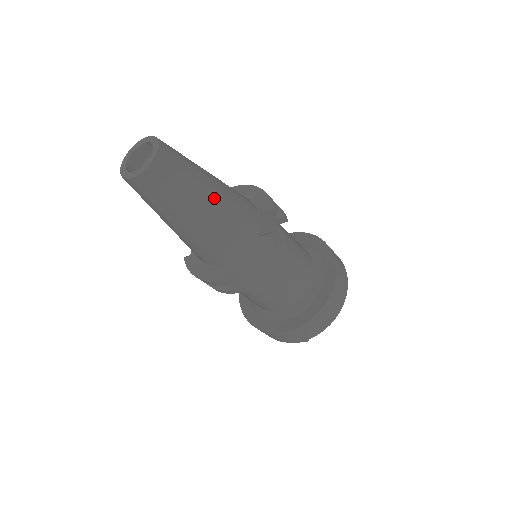
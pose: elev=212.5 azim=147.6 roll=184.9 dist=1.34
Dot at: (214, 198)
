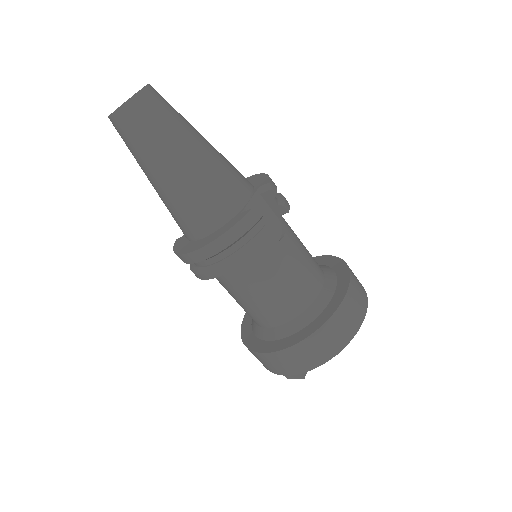
Dot at: (196, 155)
